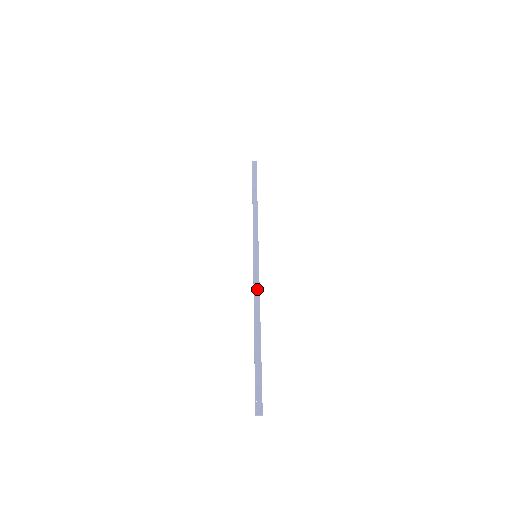
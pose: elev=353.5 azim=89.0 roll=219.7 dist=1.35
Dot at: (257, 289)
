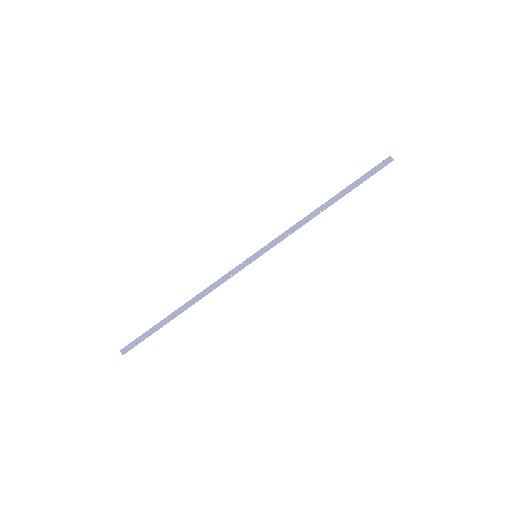
Dot at: (220, 282)
